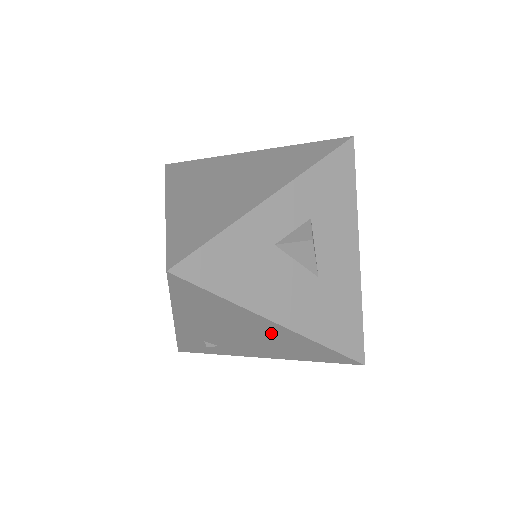
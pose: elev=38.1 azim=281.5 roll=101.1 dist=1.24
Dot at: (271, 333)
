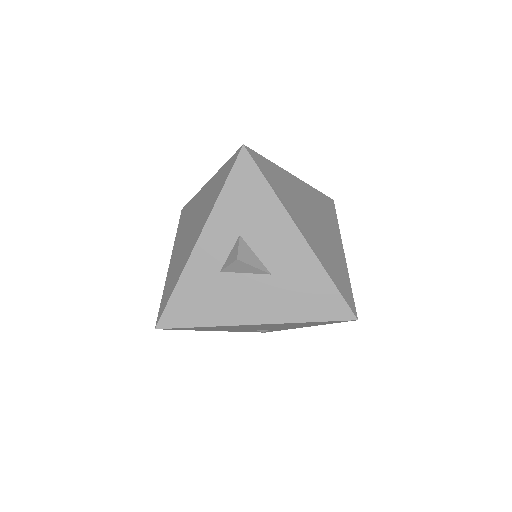
Dot at: (266, 325)
